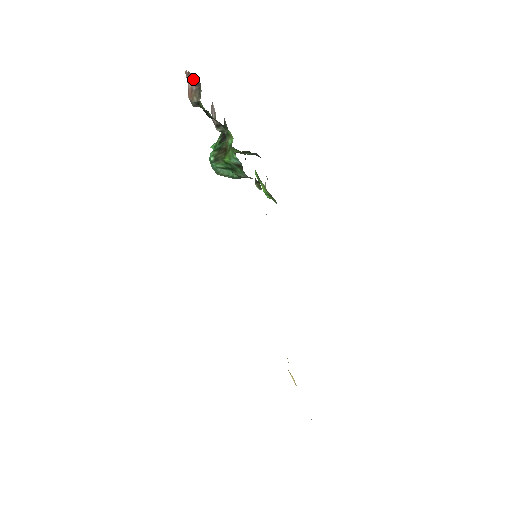
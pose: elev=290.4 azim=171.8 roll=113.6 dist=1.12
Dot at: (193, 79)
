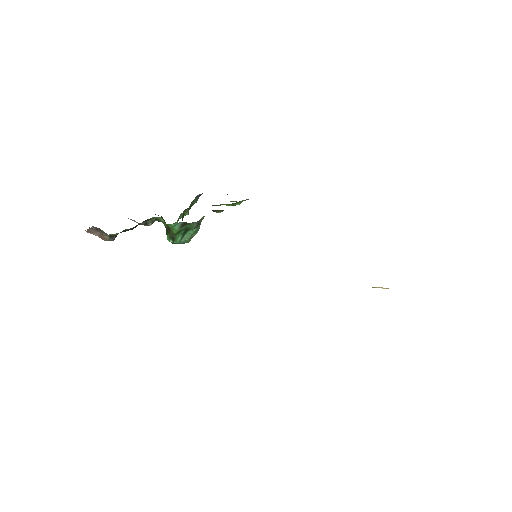
Dot at: (92, 230)
